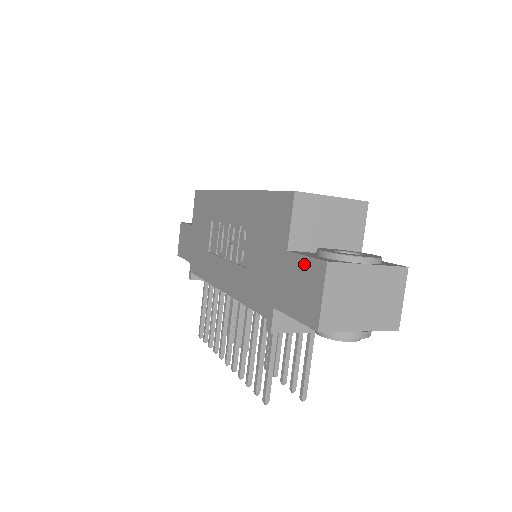
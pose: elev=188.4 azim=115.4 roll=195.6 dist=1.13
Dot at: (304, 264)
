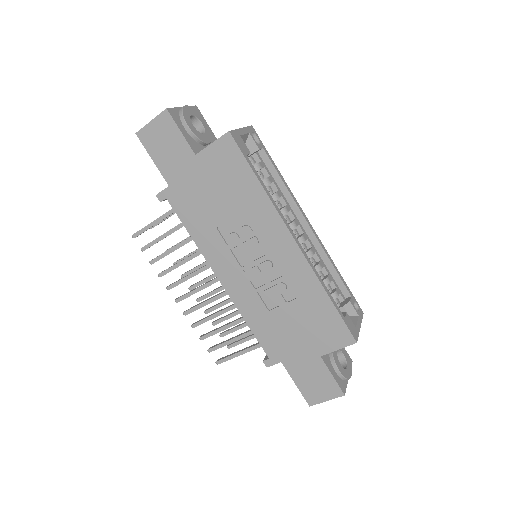
Dot at: (328, 378)
